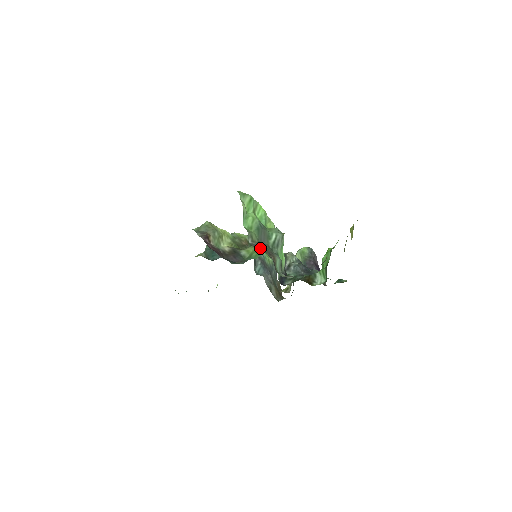
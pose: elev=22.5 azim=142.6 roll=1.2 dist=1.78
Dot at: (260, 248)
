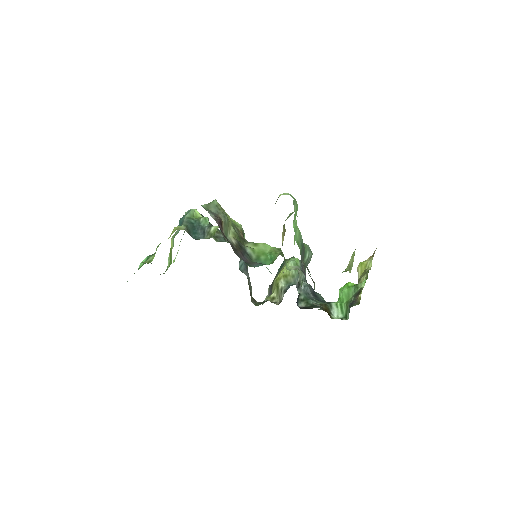
Dot at: (309, 272)
